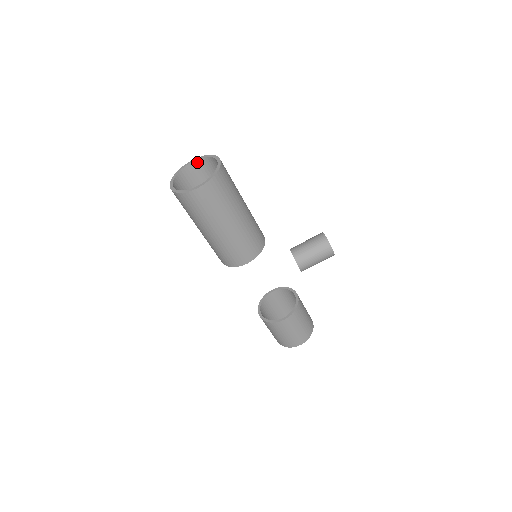
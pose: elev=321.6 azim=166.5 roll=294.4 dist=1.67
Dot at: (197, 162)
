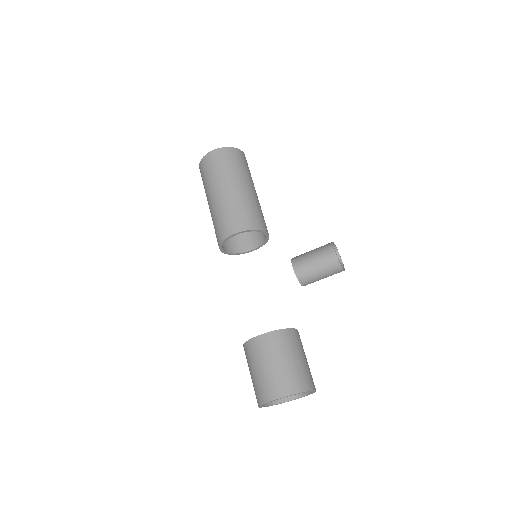
Dot at: occluded
